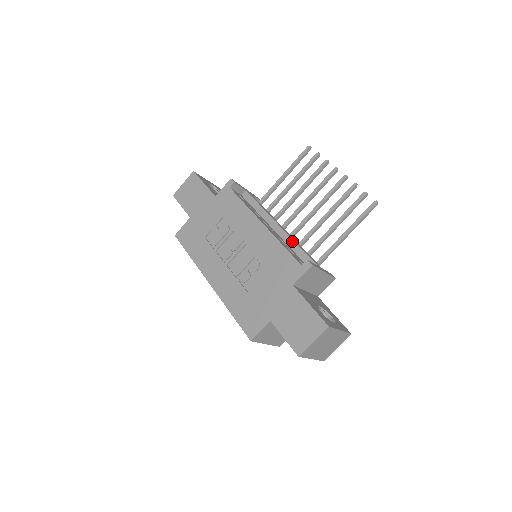
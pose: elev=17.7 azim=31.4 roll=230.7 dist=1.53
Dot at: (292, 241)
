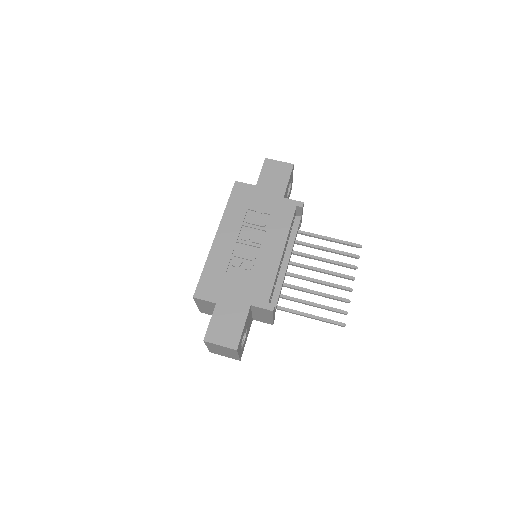
Dot at: (282, 280)
